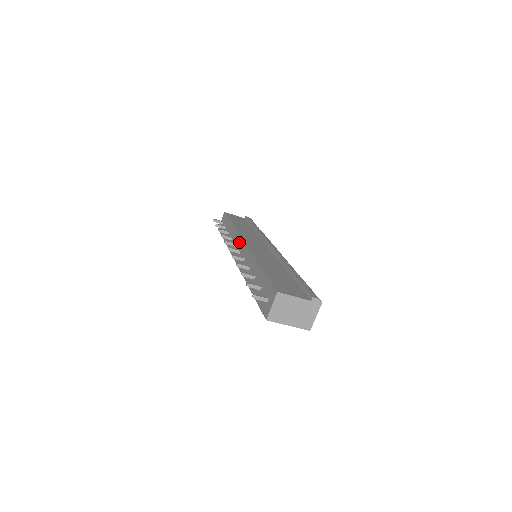
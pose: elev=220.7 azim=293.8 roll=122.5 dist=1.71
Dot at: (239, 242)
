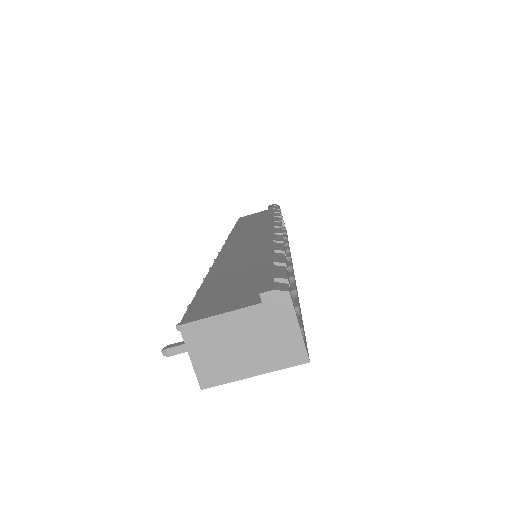
Dot at: occluded
